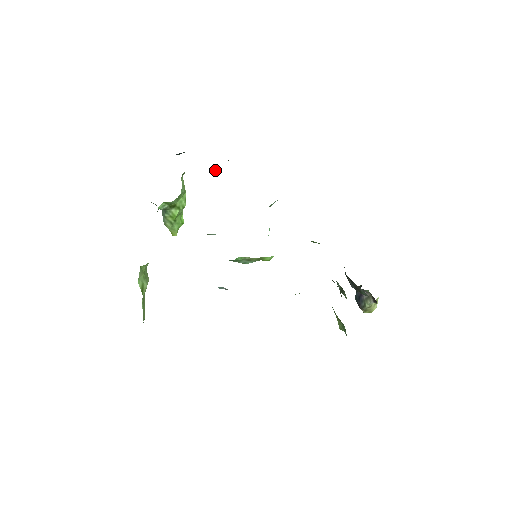
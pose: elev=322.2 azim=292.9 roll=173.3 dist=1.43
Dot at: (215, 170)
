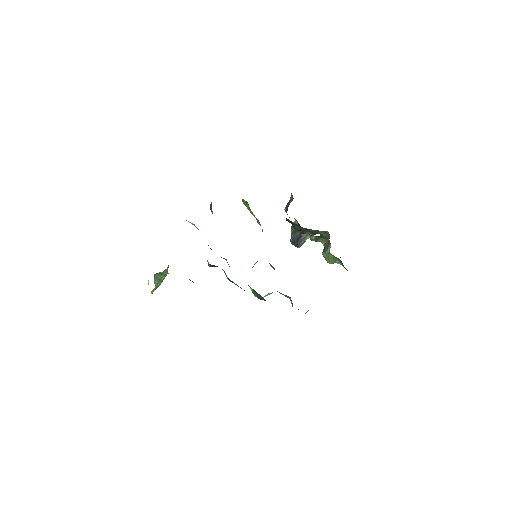
Dot at: occluded
